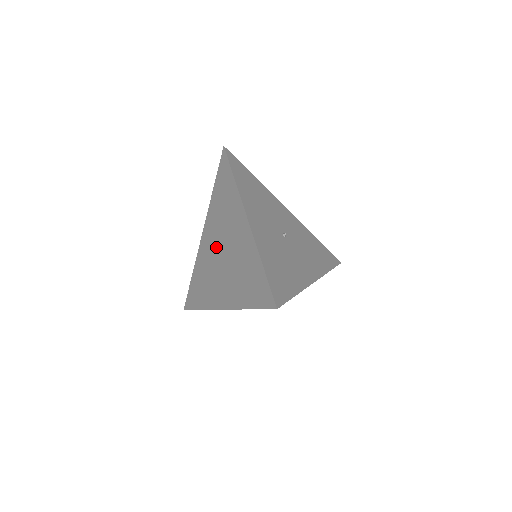
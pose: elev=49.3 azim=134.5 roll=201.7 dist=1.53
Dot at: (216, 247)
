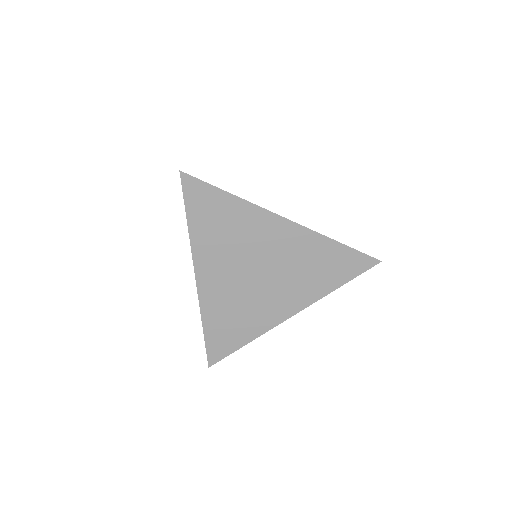
Dot at: occluded
